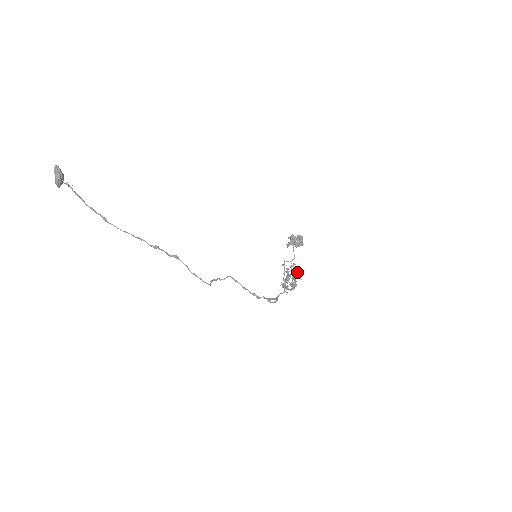
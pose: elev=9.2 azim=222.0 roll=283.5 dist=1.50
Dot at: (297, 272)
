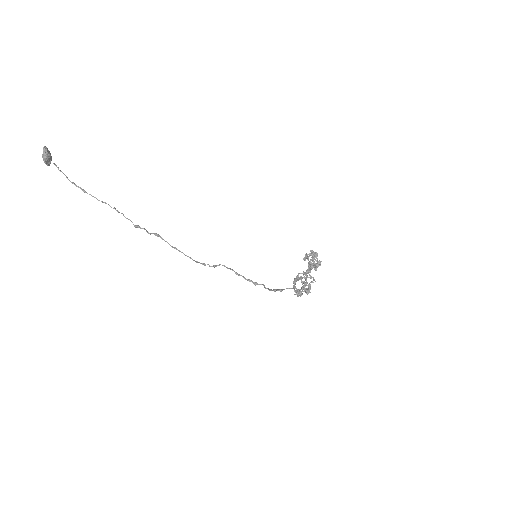
Dot at: (313, 280)
